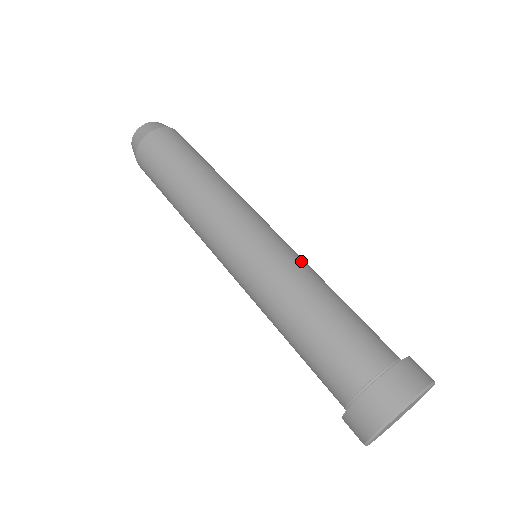
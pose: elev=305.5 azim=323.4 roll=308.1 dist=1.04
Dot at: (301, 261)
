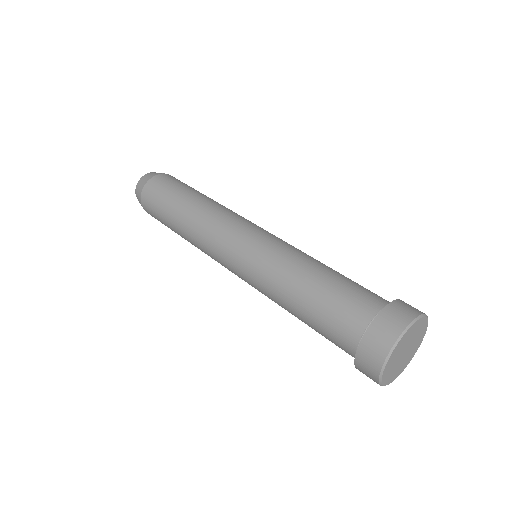
Dot at: (292, 248)
